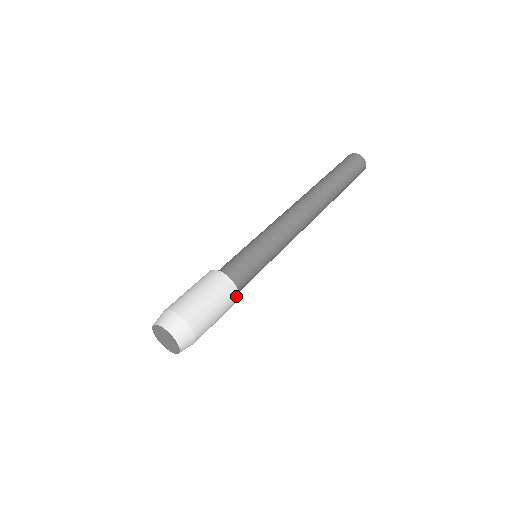
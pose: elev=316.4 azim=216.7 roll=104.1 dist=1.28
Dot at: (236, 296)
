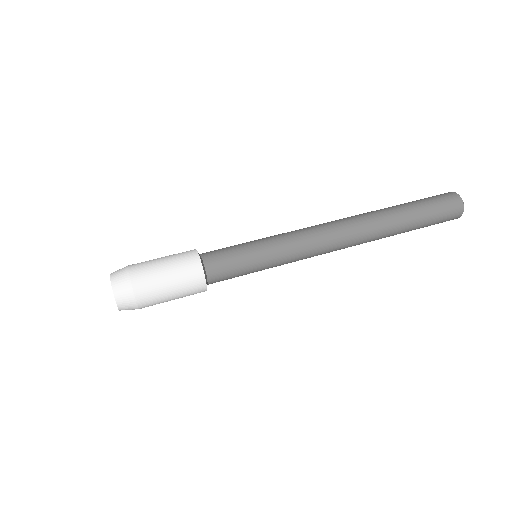
Dot at: (198, 265)
